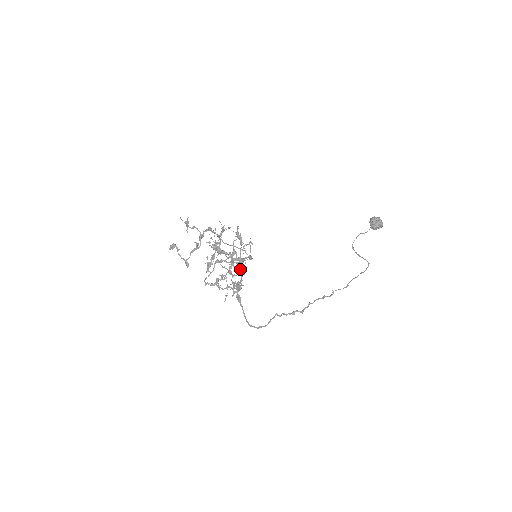
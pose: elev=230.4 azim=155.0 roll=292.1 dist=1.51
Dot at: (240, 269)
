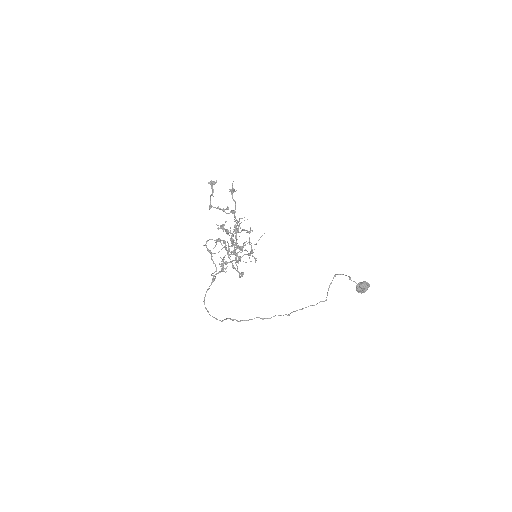
Dot at: occluded
